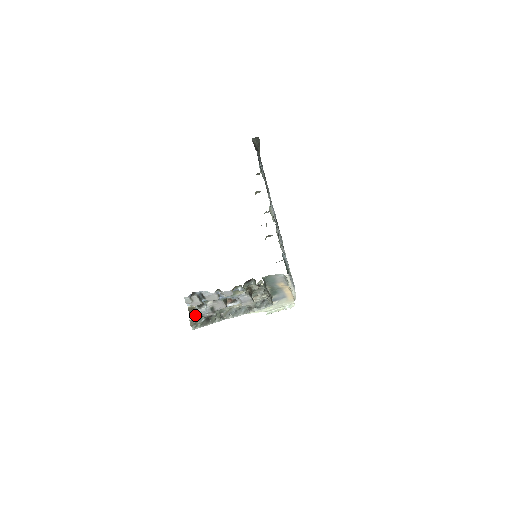
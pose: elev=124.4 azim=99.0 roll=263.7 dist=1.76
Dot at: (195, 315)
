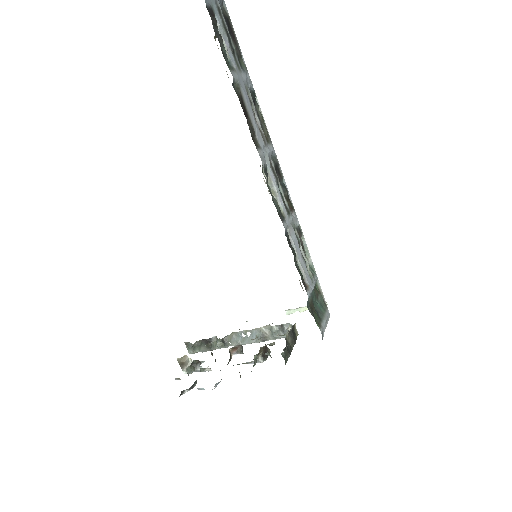
Dot at: occluded
